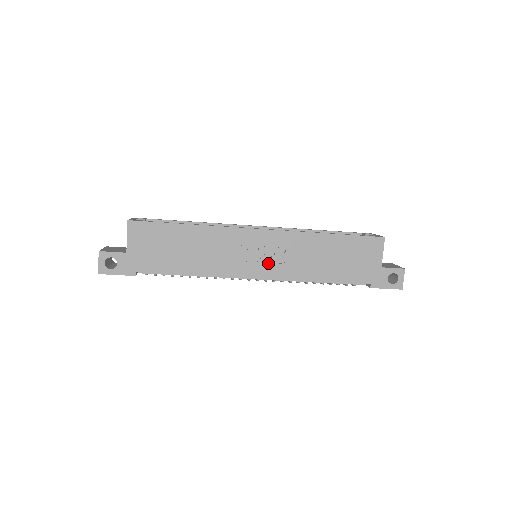
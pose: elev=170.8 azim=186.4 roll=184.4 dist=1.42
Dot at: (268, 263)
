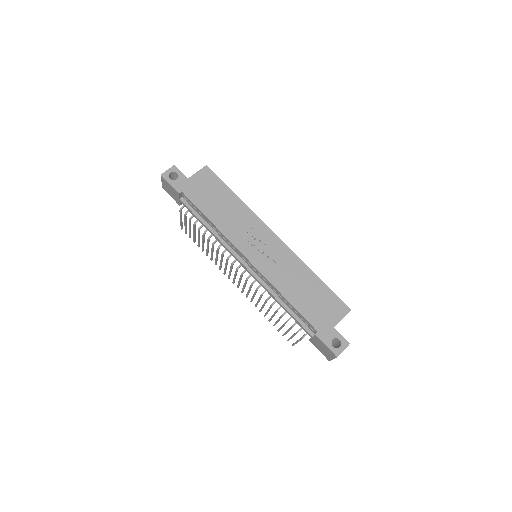
Dot at: (262, 257)
